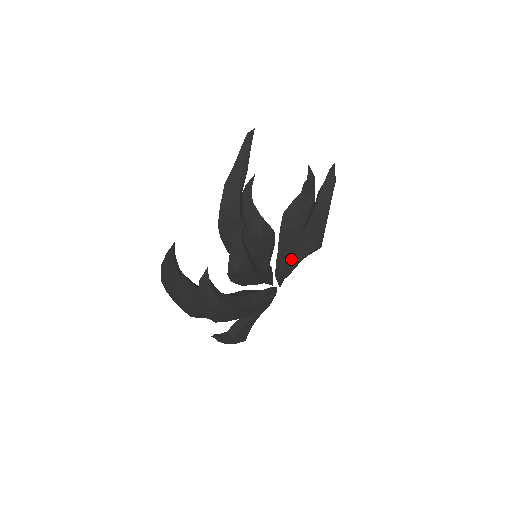
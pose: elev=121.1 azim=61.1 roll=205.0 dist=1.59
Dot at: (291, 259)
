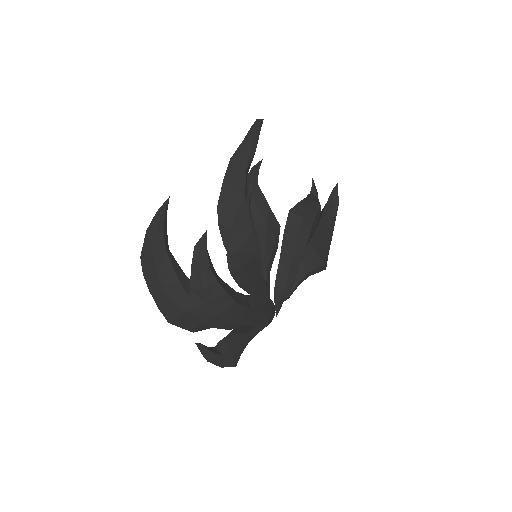
Dot at: (294, 271)
